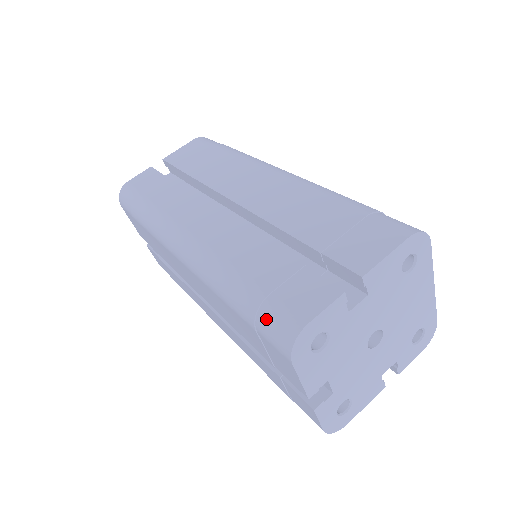
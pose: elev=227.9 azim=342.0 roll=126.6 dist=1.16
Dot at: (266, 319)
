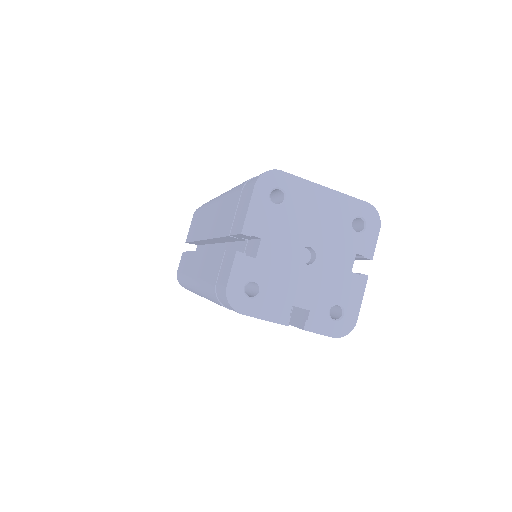
Dot at: (221, 300)
